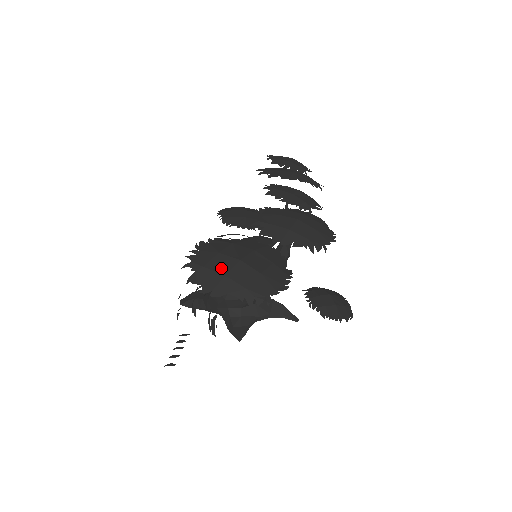
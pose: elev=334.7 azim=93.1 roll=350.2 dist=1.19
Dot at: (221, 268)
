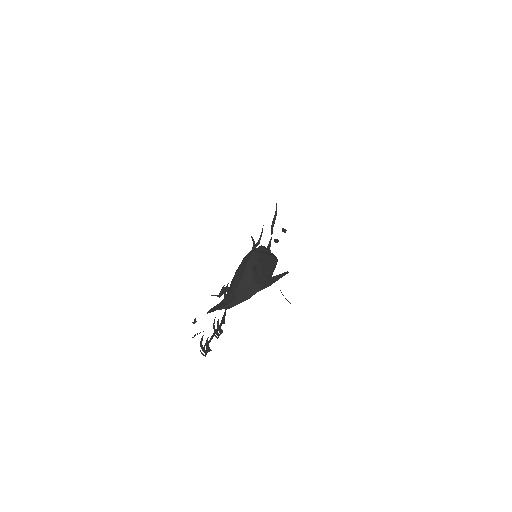
Dot at: occluded
